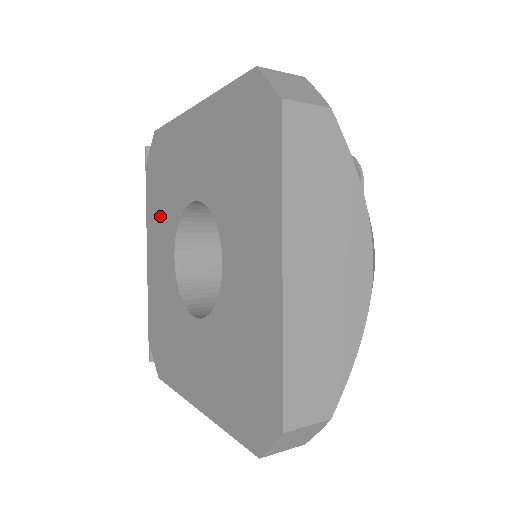
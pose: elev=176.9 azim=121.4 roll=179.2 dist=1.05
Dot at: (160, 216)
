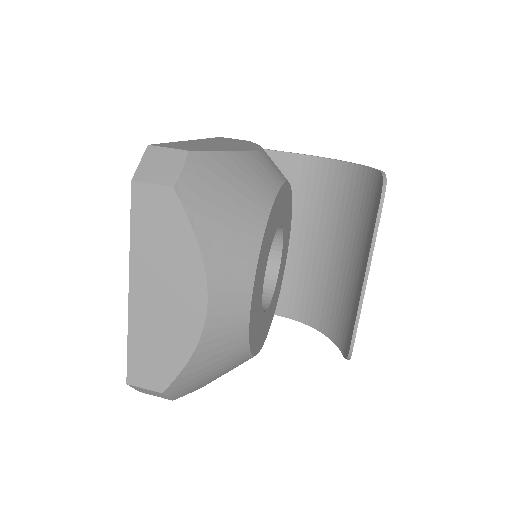
Dot at: occluded
